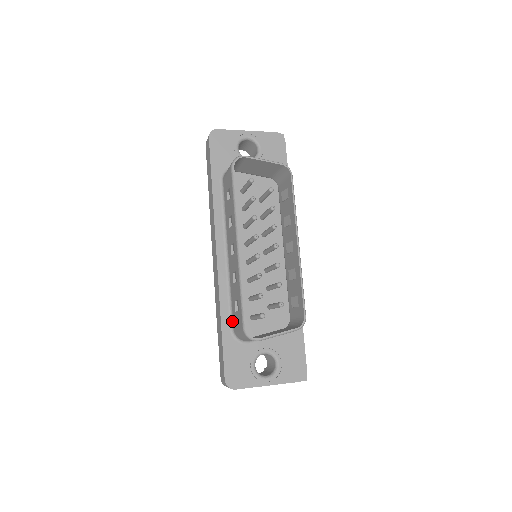
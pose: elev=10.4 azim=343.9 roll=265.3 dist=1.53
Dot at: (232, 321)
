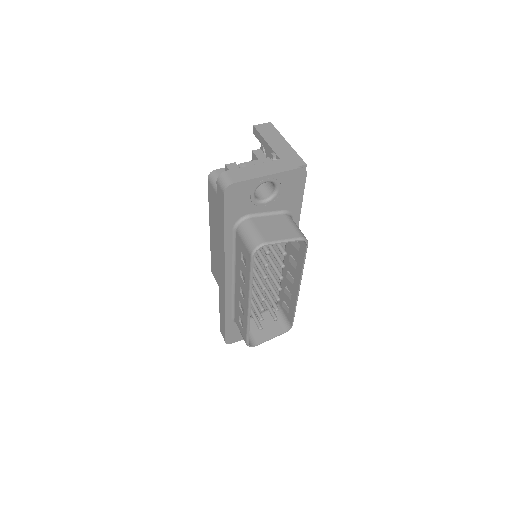
Dot at: (234, 316)
